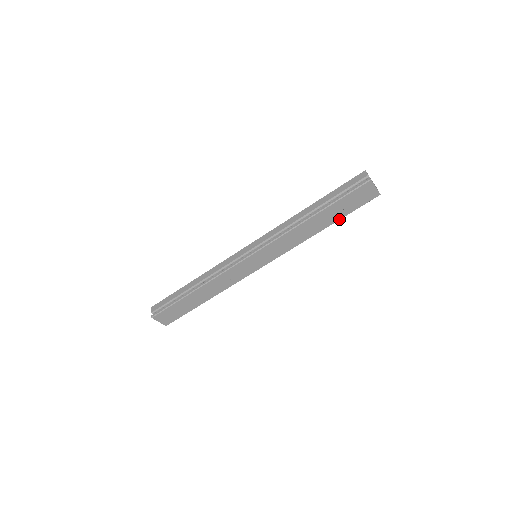
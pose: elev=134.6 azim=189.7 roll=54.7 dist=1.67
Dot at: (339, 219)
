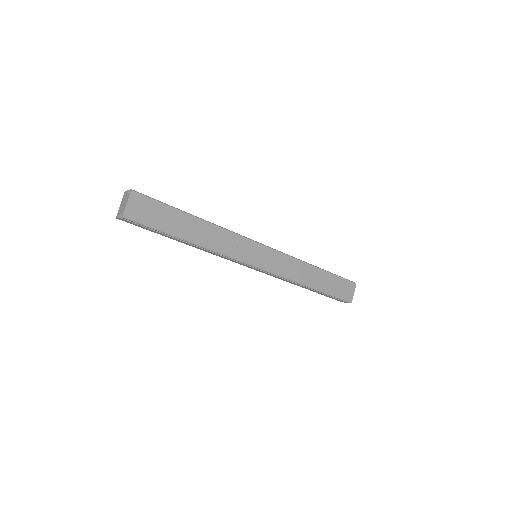
Dot at: (324, 292)
